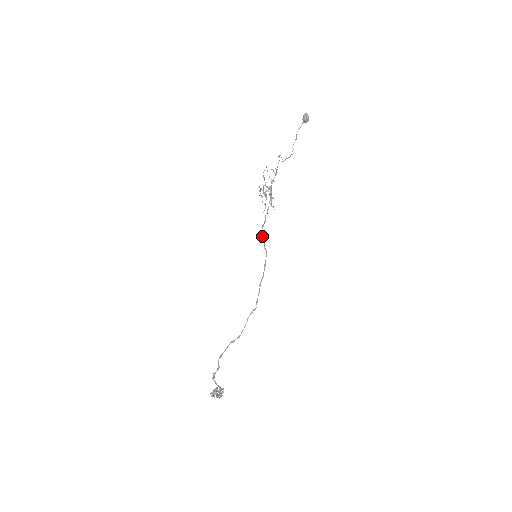
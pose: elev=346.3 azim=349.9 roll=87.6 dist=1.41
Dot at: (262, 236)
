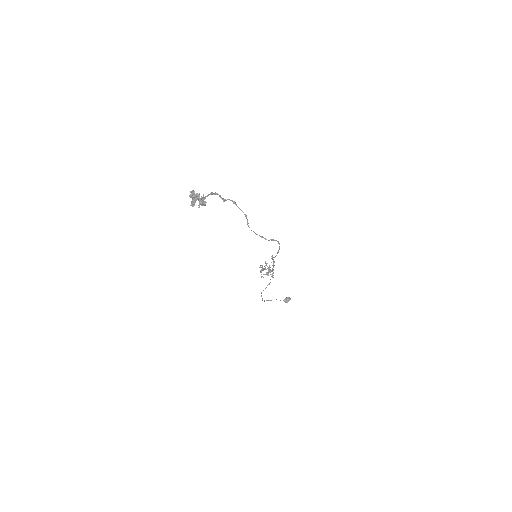
Dot at: occluded
